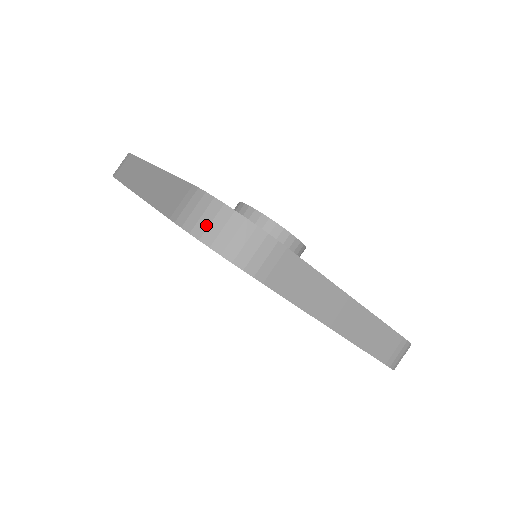
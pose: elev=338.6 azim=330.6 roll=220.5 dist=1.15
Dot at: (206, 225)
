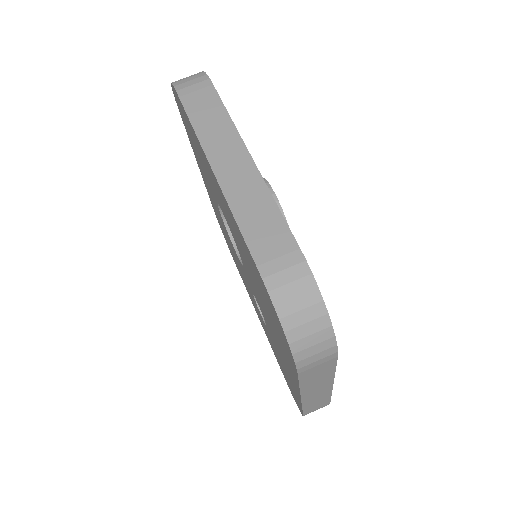
Dot at: occluded
